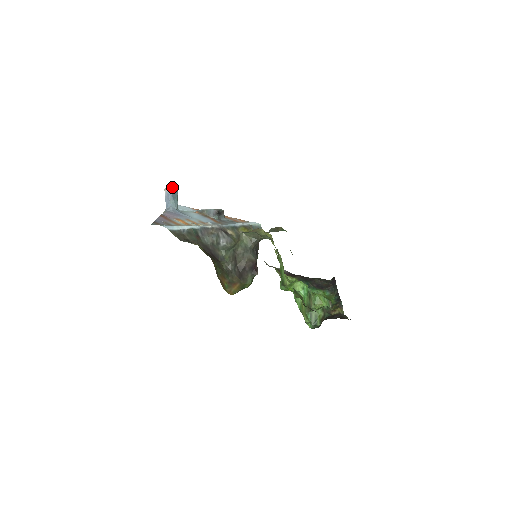
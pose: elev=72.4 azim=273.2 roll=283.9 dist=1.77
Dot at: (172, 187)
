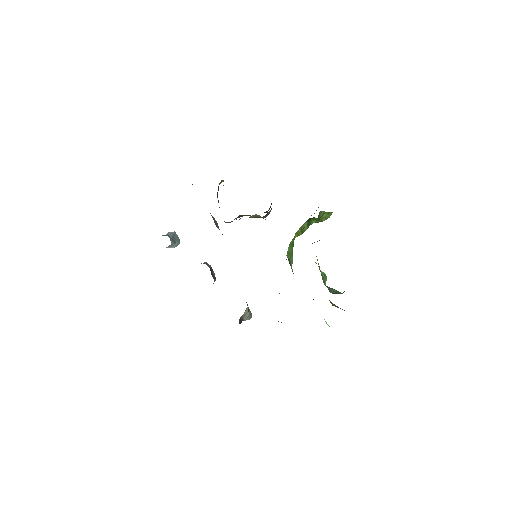
Dot at: (177, 235)
